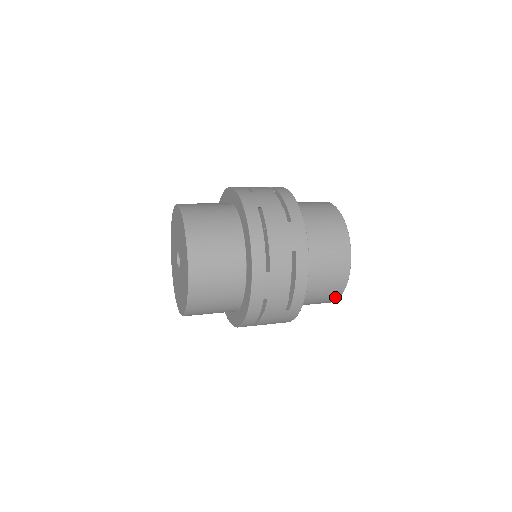
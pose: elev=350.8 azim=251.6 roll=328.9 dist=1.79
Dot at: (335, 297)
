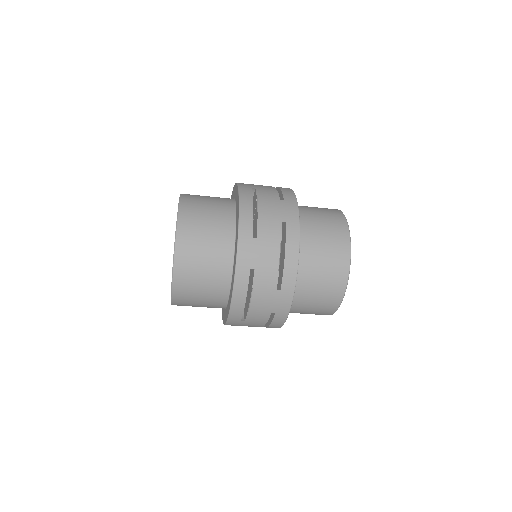
Dot at: (338, 296)
